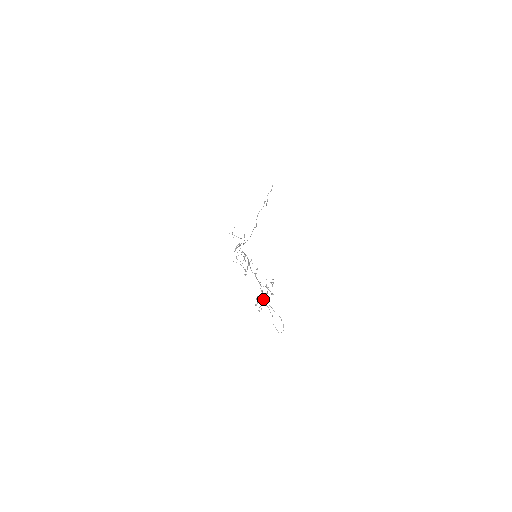
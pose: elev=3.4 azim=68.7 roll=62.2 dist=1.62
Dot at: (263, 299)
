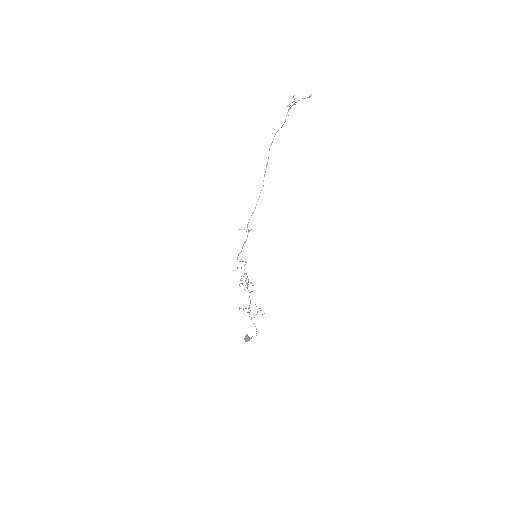
Dot at: occluded
